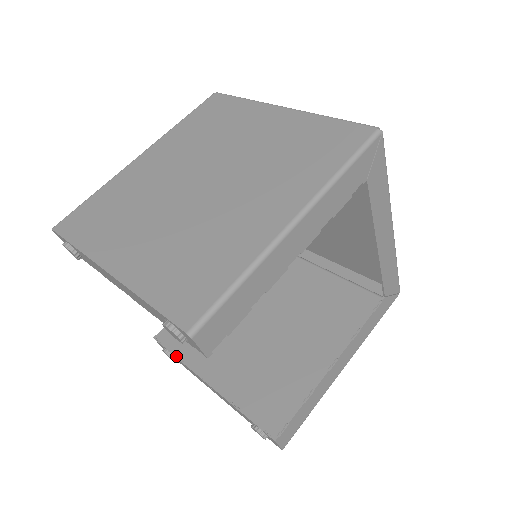
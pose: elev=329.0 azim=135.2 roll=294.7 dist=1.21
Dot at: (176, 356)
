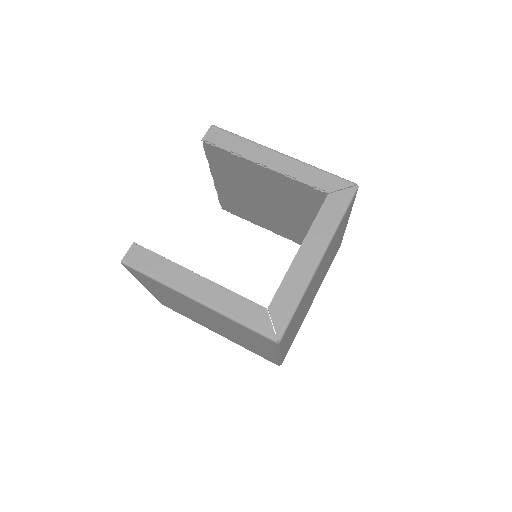
Dot at: occluded
